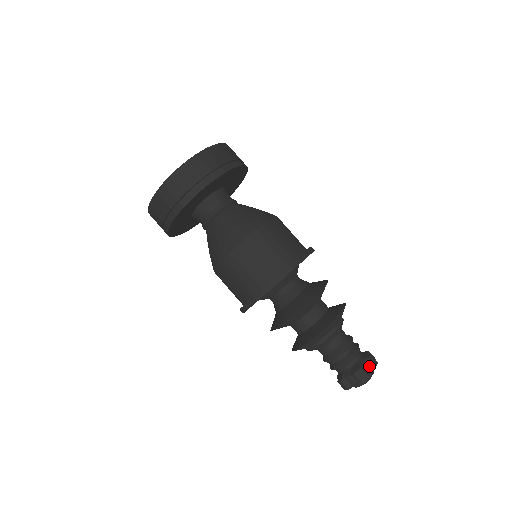
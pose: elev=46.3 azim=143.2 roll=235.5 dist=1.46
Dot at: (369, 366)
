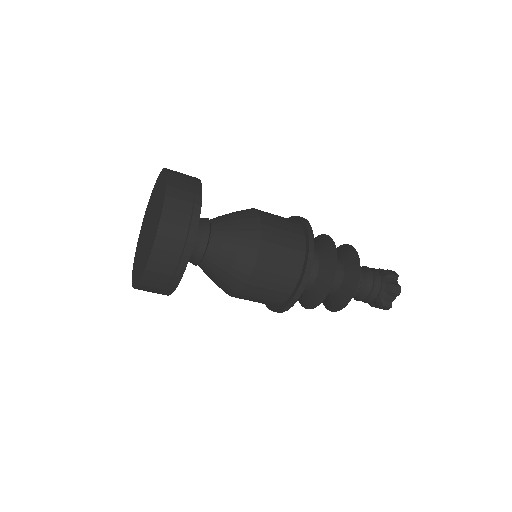
Dot at: (395, 279)
